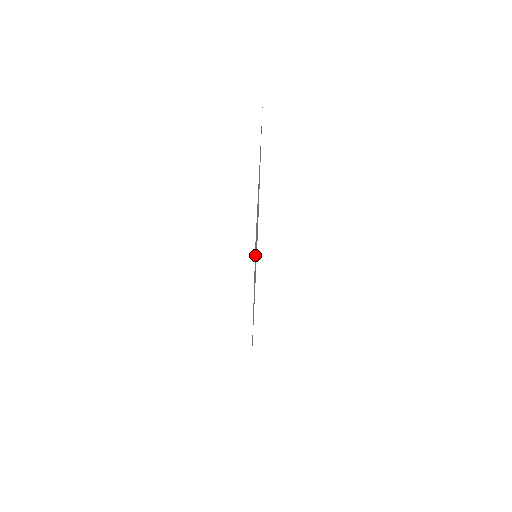
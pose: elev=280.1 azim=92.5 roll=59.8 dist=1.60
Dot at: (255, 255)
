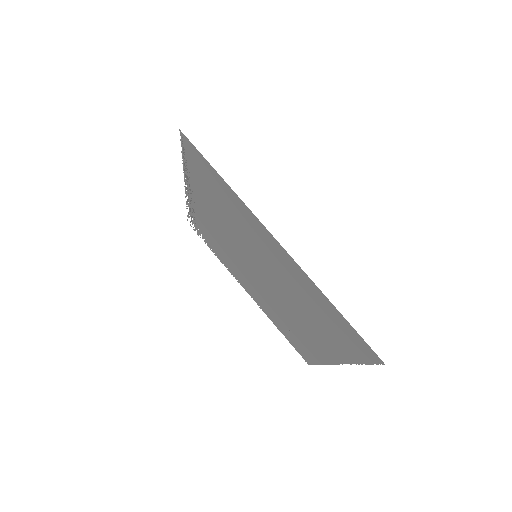
Dot at: (219, 194)
